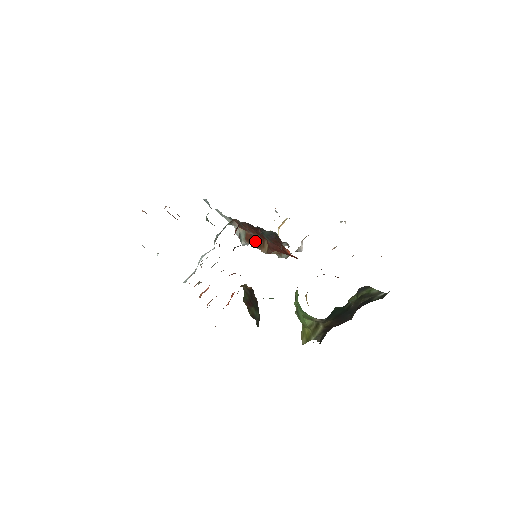
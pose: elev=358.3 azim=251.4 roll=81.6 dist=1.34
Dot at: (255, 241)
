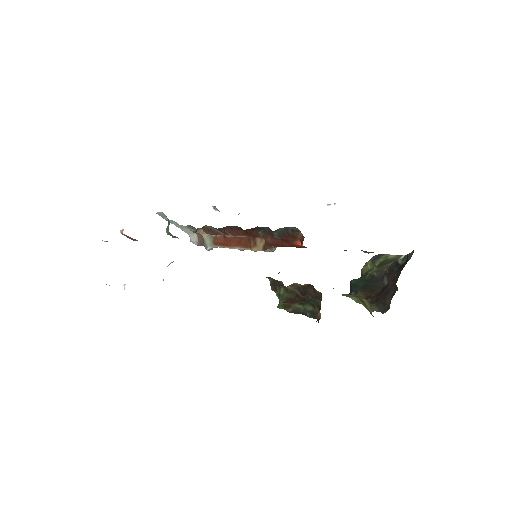
Dot at: (236, 243)
